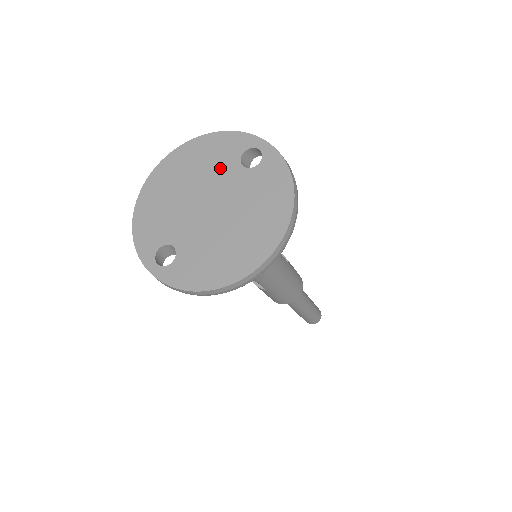
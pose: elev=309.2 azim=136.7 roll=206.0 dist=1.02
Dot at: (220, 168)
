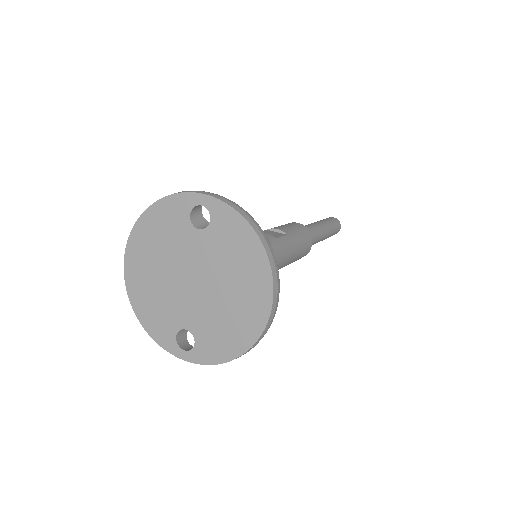
Dot at: (179, 240)
